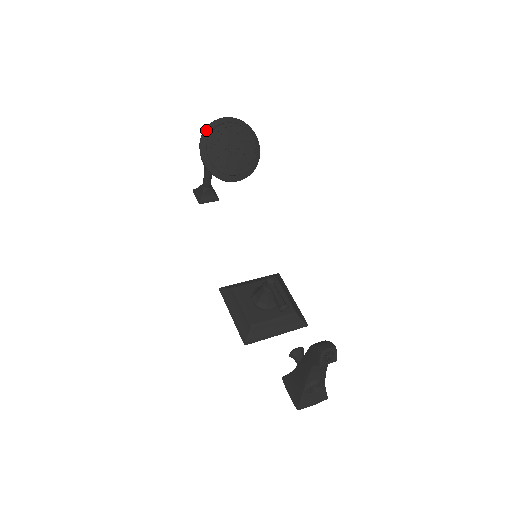
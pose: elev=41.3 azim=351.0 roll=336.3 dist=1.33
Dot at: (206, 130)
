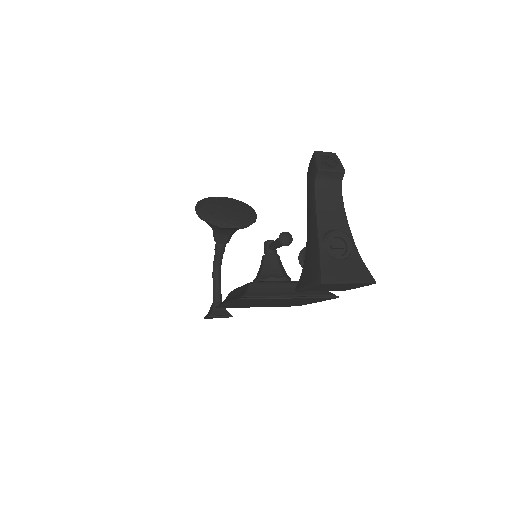
Dot at: (202, 200)
